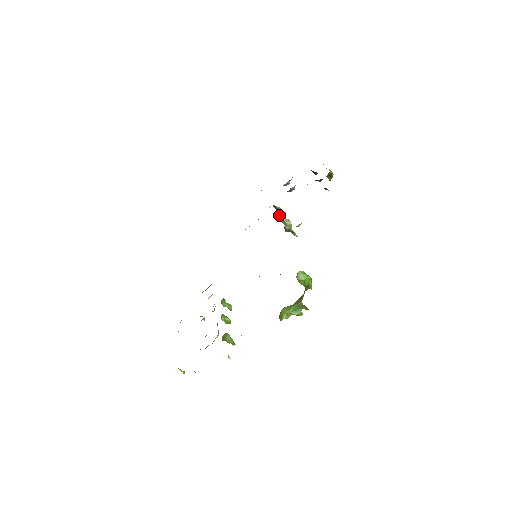
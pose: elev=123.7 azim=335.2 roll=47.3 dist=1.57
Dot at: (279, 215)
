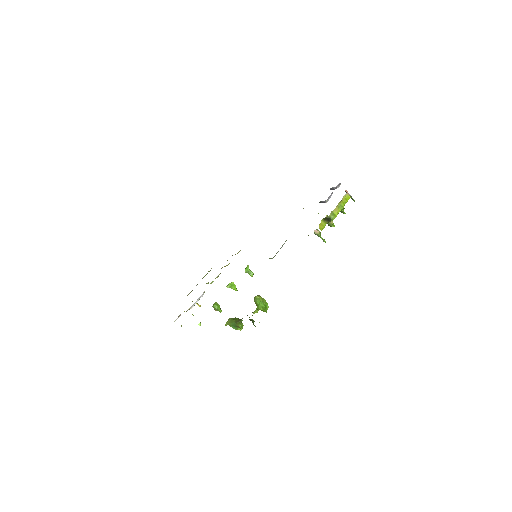
Dot at: occluded
